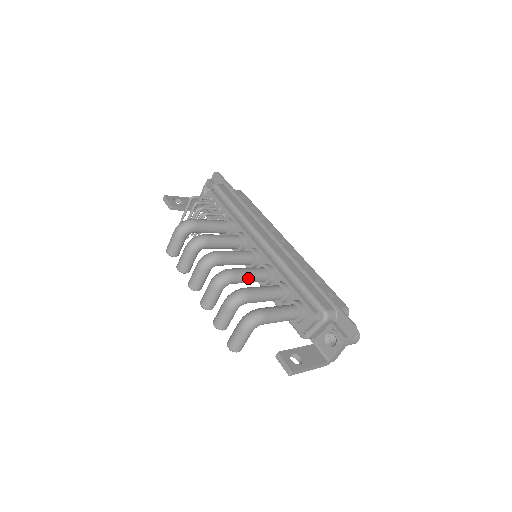
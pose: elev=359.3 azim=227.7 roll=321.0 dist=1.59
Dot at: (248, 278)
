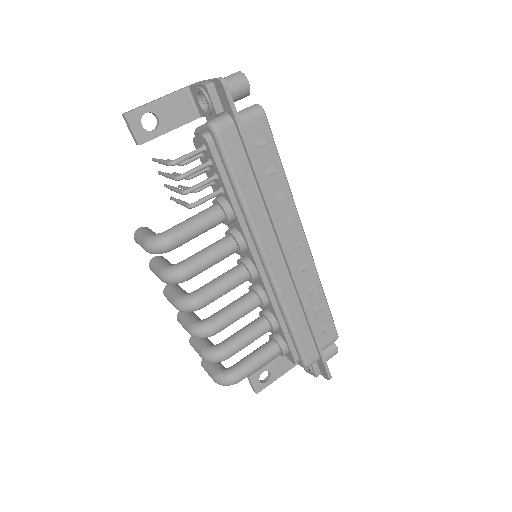
Dot at: occluded
